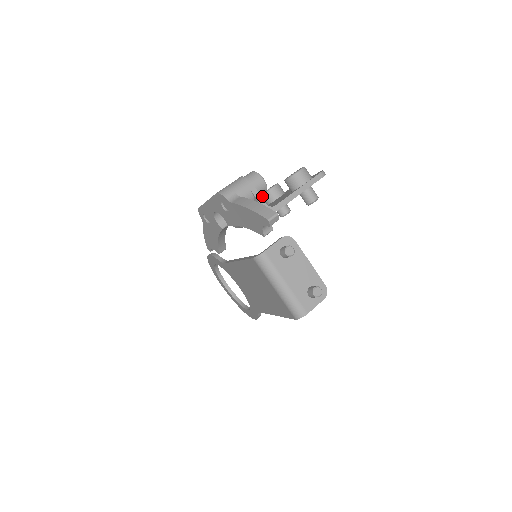
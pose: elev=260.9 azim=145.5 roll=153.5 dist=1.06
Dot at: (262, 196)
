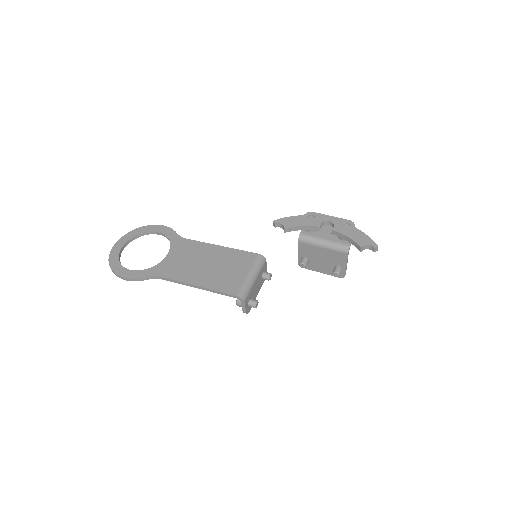
Dot at: occluded
